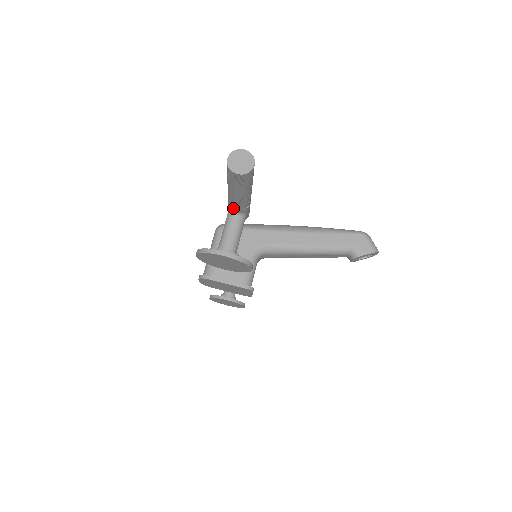
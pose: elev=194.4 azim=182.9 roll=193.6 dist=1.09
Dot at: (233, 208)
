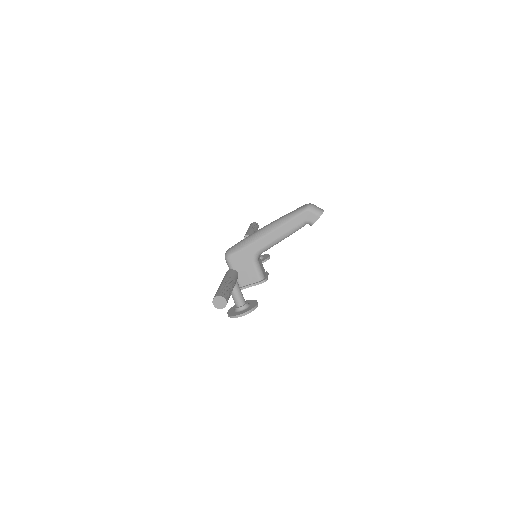
Dot at: occluded
